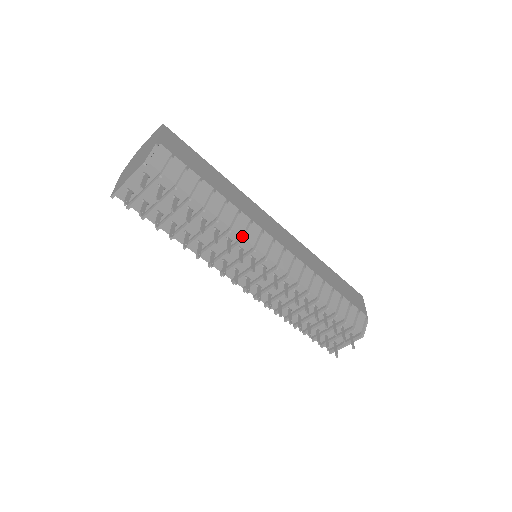
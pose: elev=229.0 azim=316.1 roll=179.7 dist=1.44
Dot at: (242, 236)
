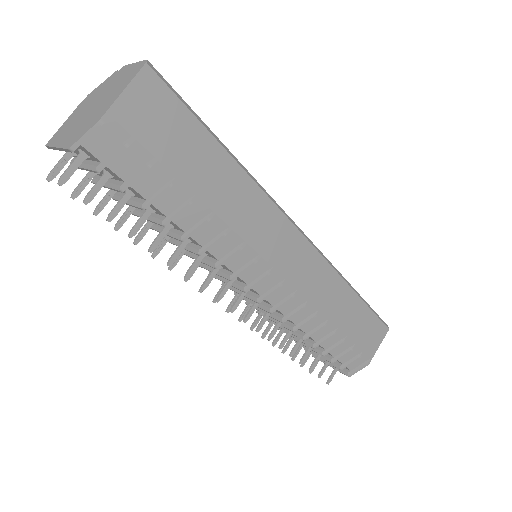
Dot at: (219, 259)
